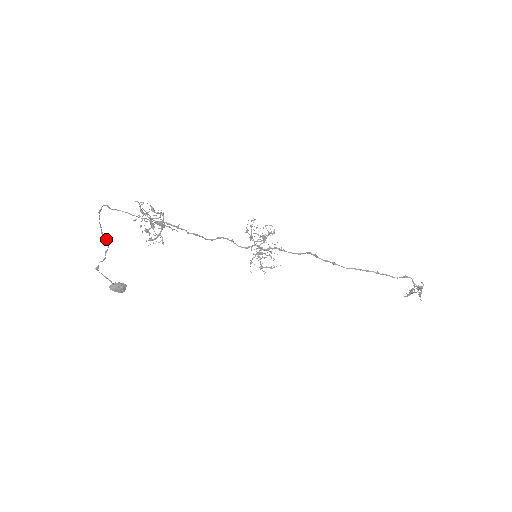
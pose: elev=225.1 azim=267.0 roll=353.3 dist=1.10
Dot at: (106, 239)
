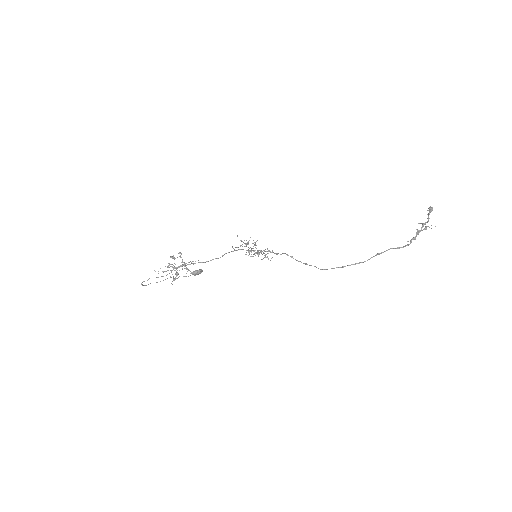
Dot at: occluded
